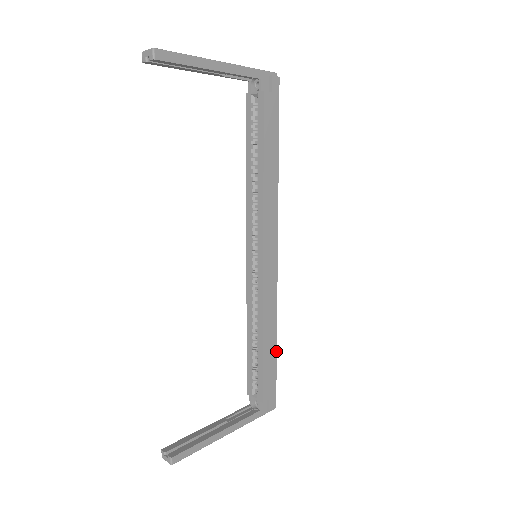
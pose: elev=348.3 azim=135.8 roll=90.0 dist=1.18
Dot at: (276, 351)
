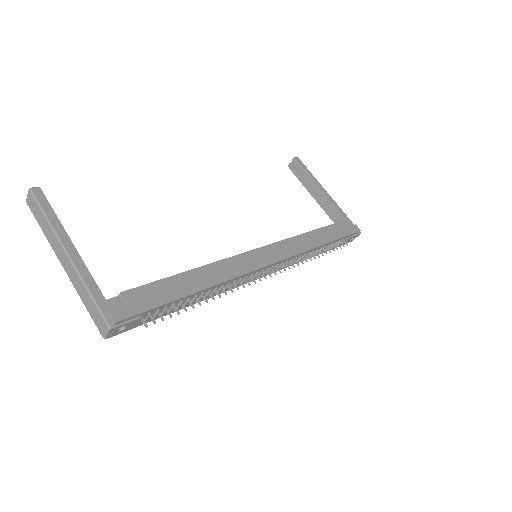
Dot at: (189, 294)
